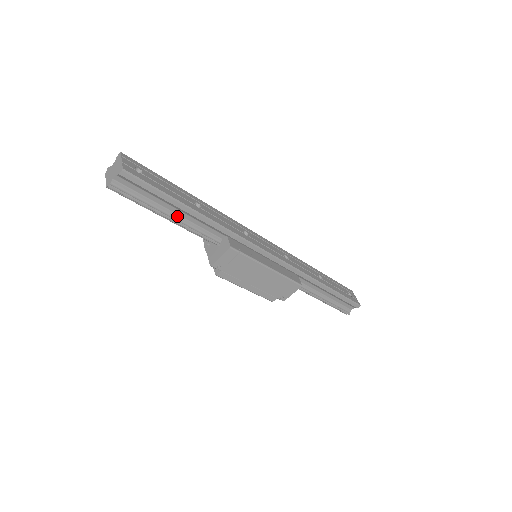
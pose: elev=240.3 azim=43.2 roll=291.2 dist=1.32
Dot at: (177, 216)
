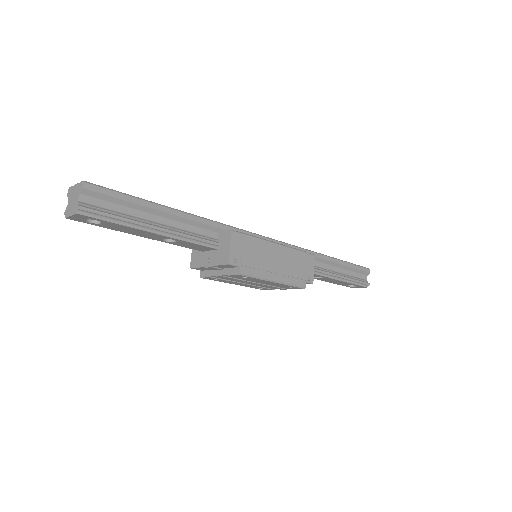
Dot at: (163, 225)
